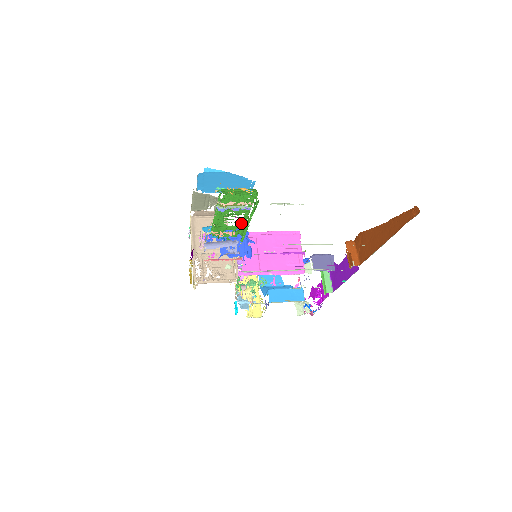
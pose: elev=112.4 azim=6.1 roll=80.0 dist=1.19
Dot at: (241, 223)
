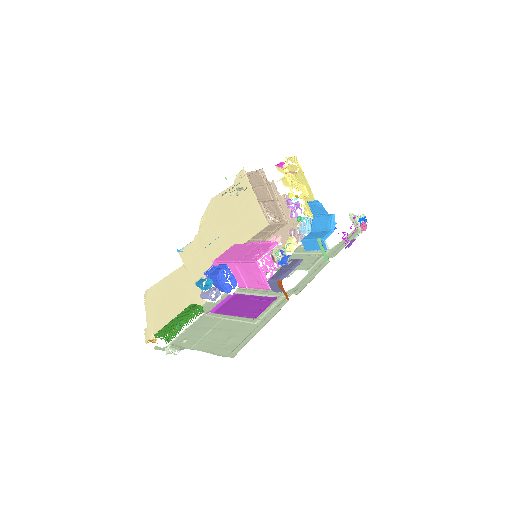
Dot at: (189, 317)
